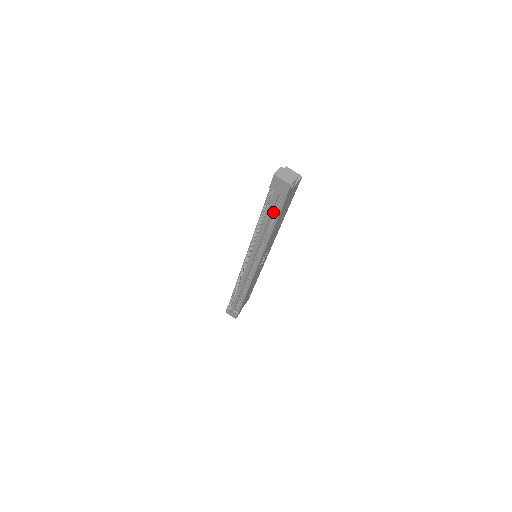
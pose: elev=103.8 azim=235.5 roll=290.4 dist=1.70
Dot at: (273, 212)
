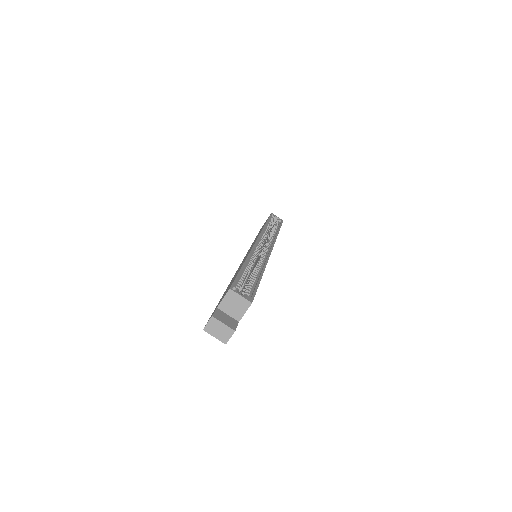
Dot at: occluded
